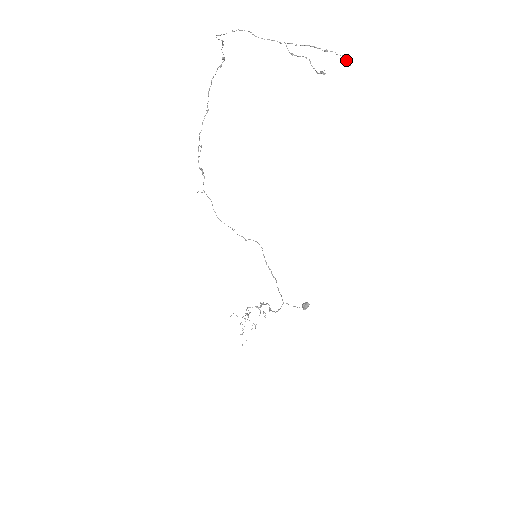
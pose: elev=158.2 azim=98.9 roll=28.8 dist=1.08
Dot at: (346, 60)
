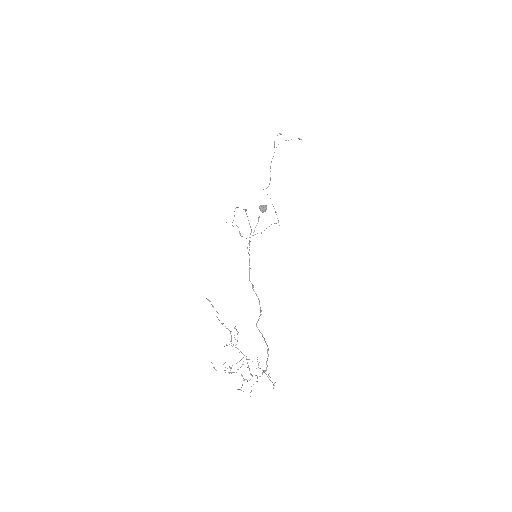
Dot at: (299, 139)
